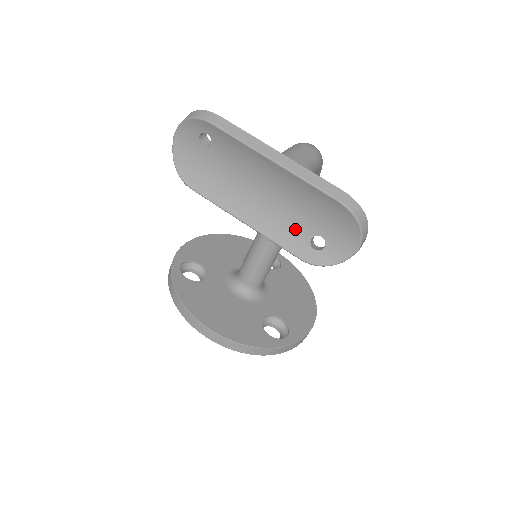
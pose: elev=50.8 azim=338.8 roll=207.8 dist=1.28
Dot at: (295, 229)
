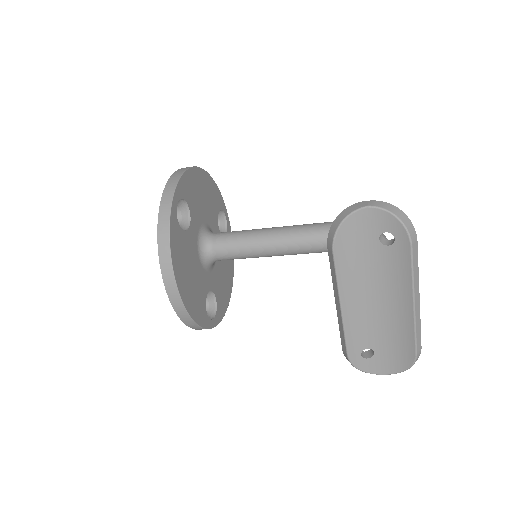
Dot at: (365, 336)
